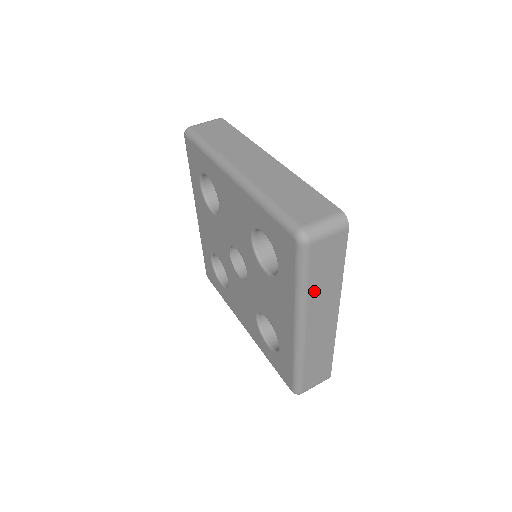
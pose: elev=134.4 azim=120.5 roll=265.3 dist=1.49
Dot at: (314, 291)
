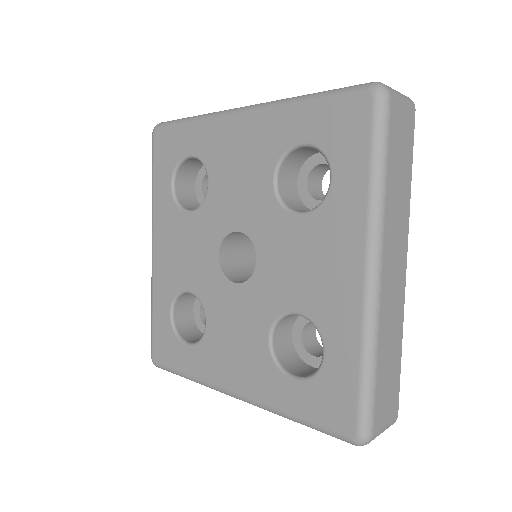
Dot at: (390, 193)
